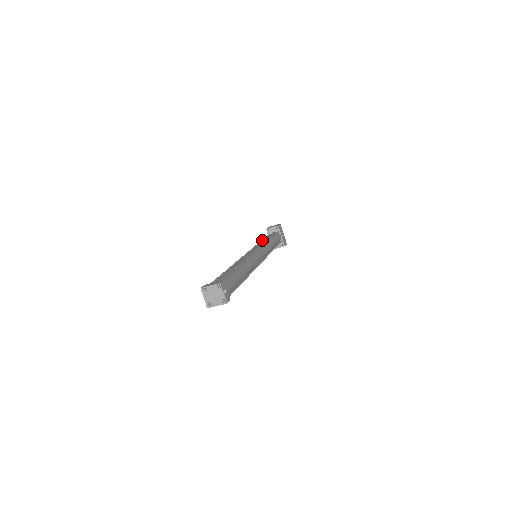
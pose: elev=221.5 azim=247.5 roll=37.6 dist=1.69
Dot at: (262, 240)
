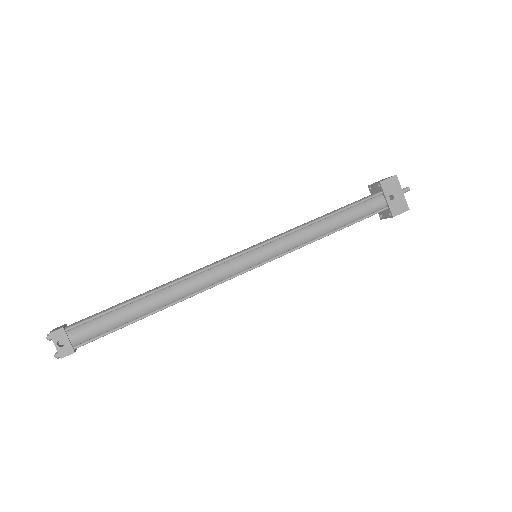
Dot at: occluded
